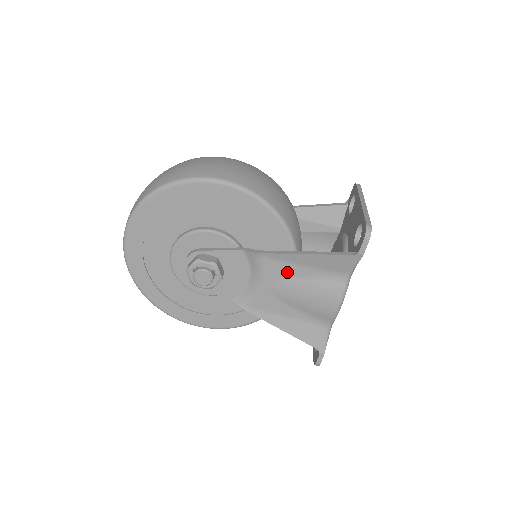
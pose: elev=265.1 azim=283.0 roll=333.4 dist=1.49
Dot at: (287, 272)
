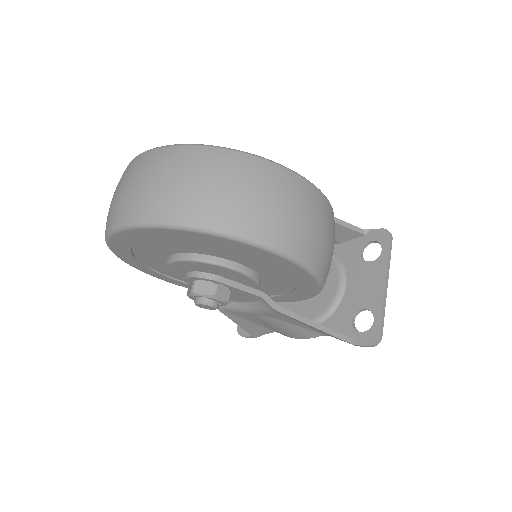
Dot at: (284, 319)
